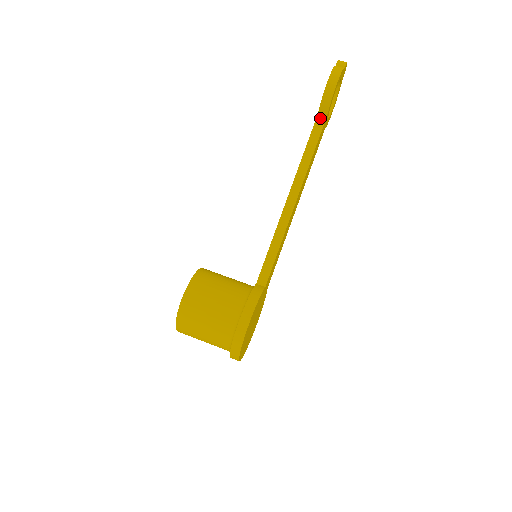
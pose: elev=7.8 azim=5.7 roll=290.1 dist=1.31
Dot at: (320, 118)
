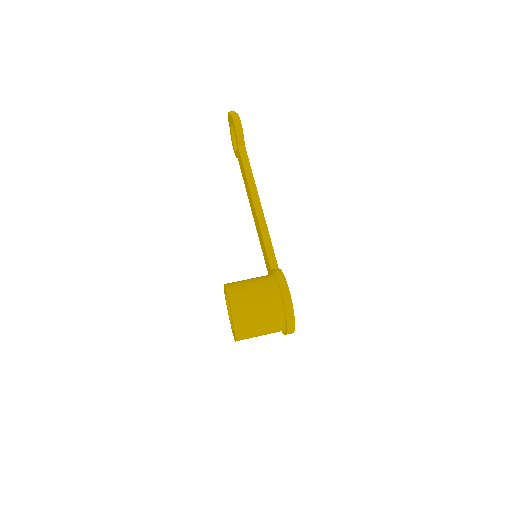
Dot at: (241, 148)
